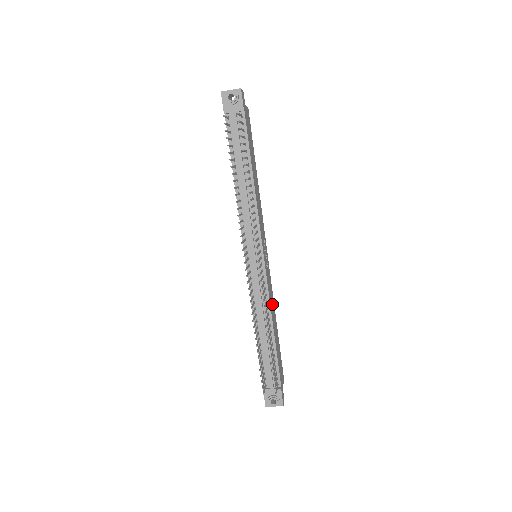
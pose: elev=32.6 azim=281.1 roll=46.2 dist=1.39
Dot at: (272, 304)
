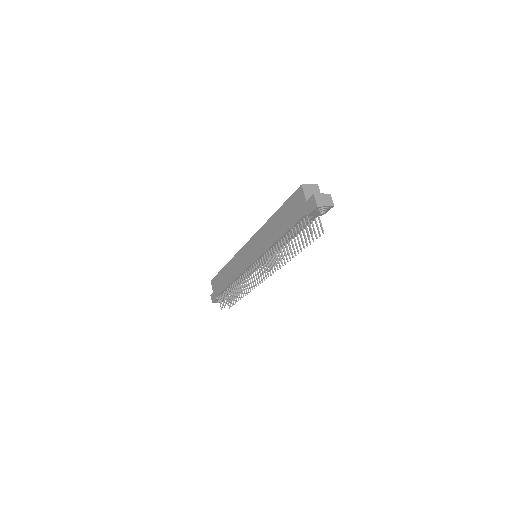
Dot at: occluded
